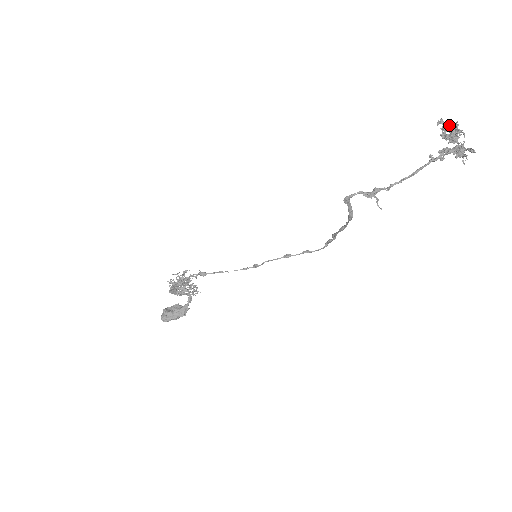
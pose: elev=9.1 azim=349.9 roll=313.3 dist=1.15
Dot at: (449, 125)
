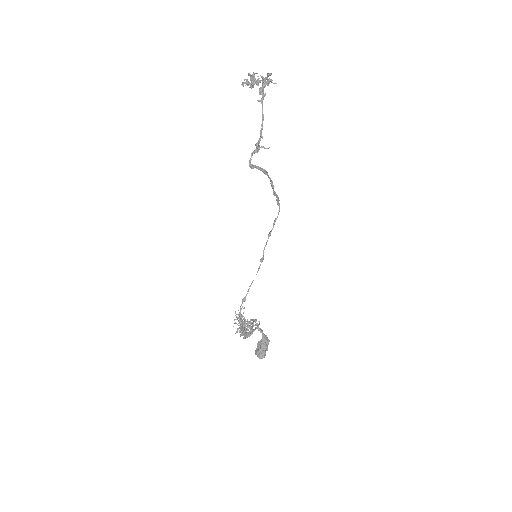
Dot at: (247, 80)
